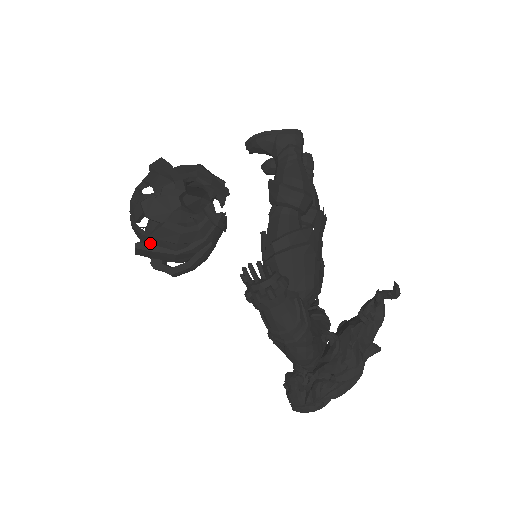
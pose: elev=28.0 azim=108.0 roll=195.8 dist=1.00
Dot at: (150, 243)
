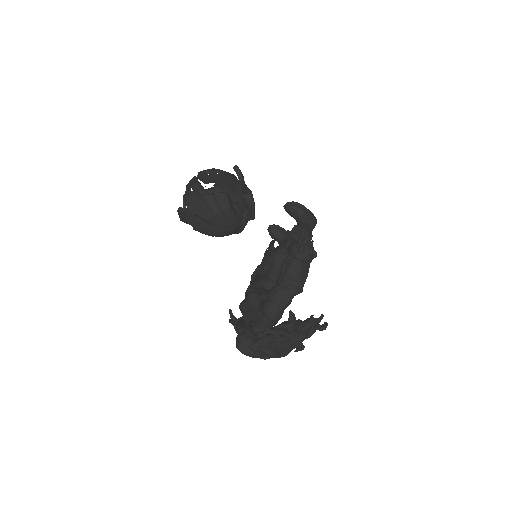
Dot at: (205, 197)
